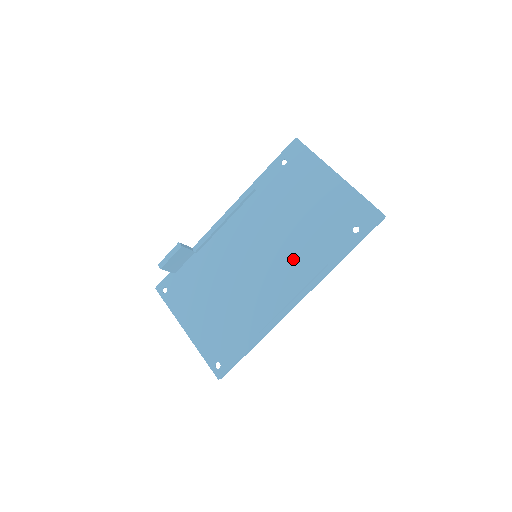
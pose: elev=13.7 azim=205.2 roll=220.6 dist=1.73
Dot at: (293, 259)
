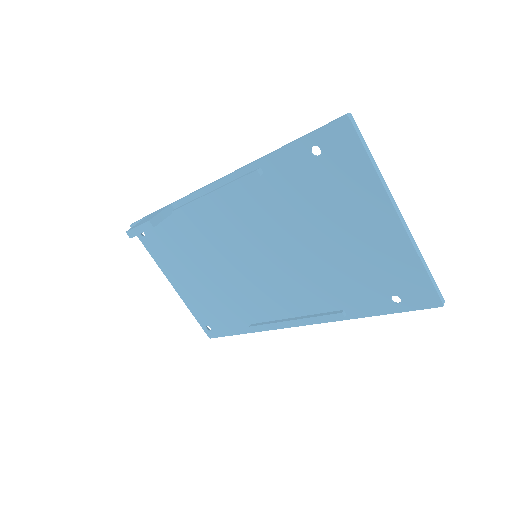
Dot at: (303, 286)
